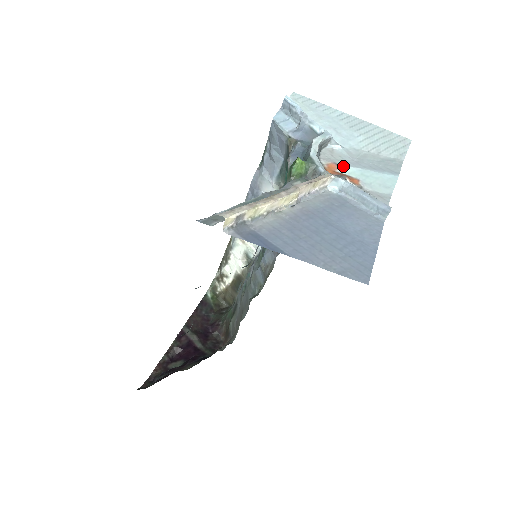
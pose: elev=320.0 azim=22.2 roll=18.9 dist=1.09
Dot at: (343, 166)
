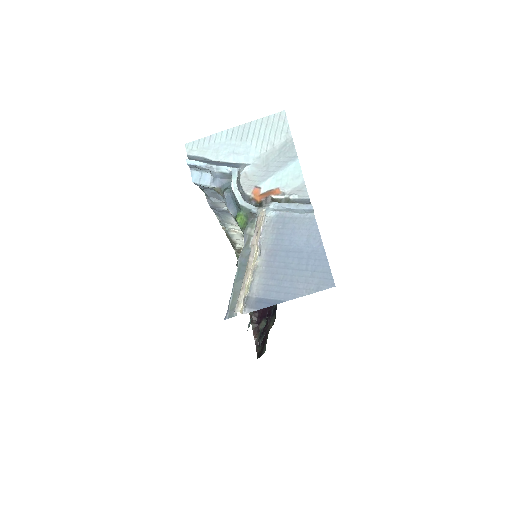
Dot at: (262, 185)
